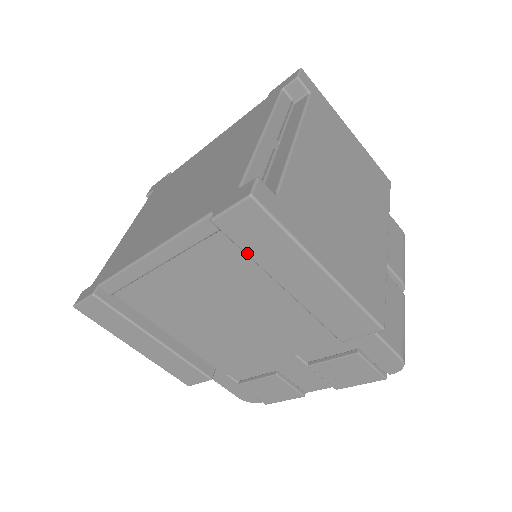
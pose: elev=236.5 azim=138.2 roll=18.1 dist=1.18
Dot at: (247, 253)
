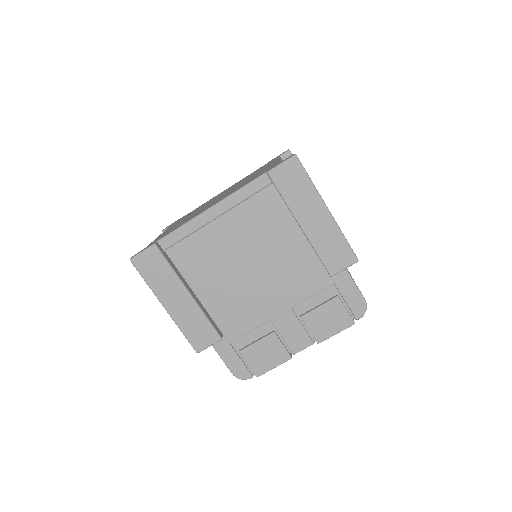
Dot at: (284, 197)
